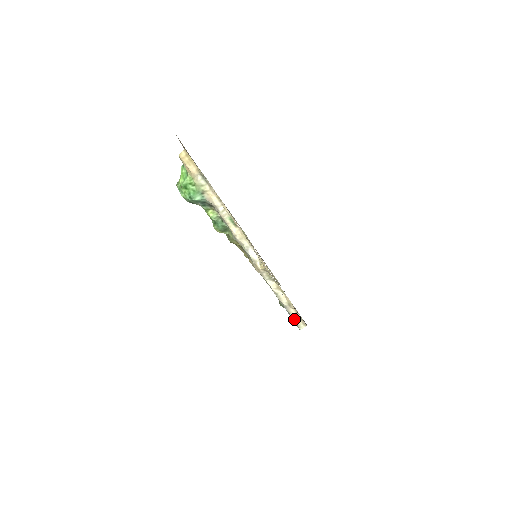
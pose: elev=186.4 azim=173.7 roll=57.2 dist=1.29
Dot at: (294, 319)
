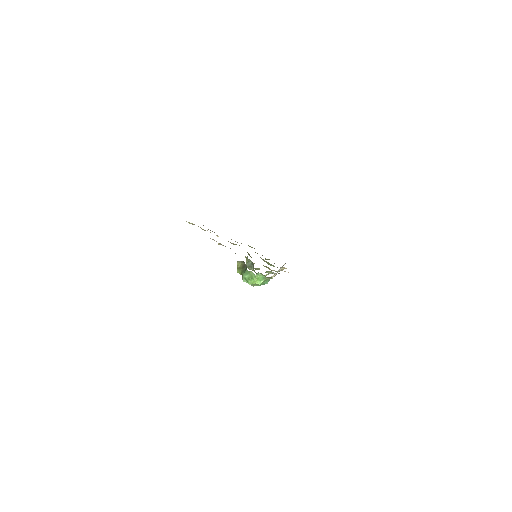
Dot at: occluded
